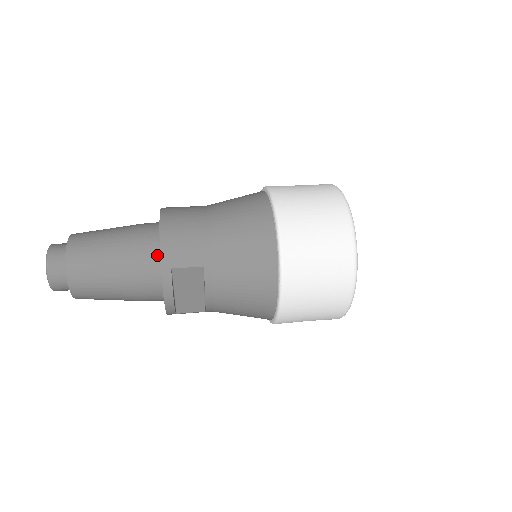
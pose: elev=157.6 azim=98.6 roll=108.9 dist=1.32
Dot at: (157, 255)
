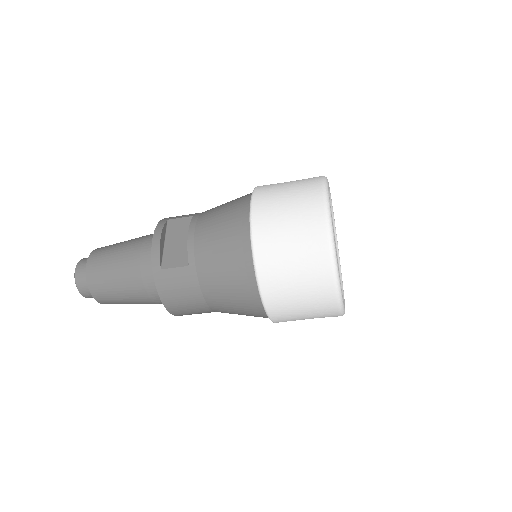
Dot at: occluded
